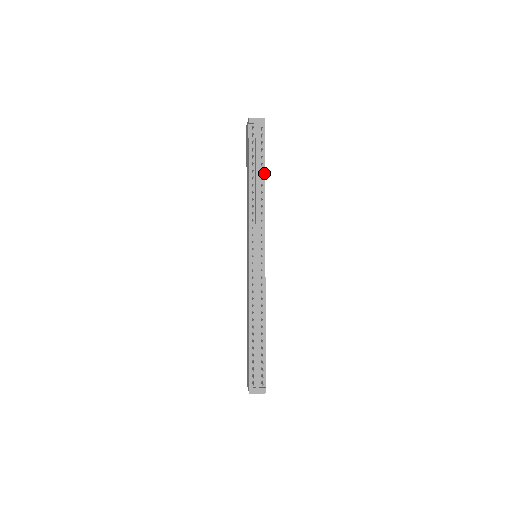
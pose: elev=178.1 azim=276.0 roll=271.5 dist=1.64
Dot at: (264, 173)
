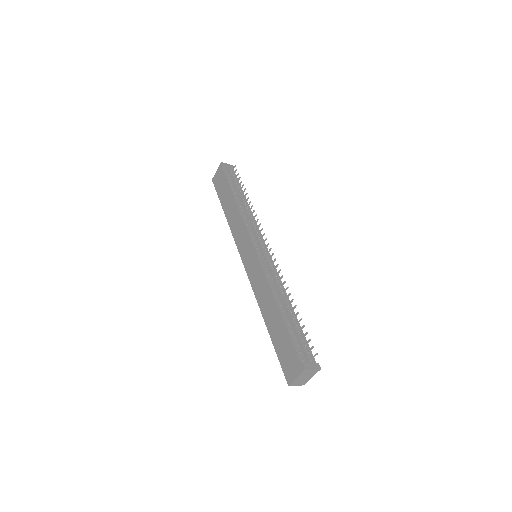
Dot at: occluded
